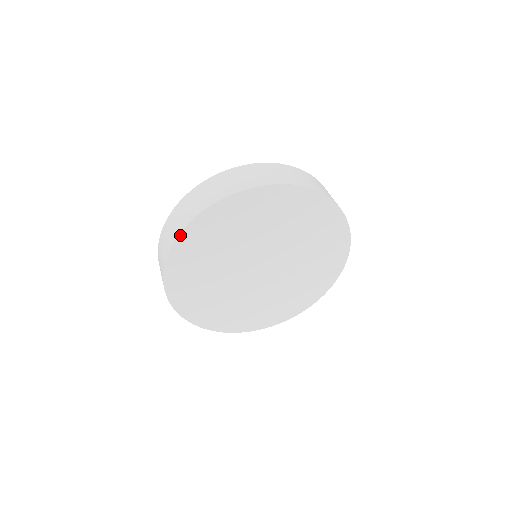
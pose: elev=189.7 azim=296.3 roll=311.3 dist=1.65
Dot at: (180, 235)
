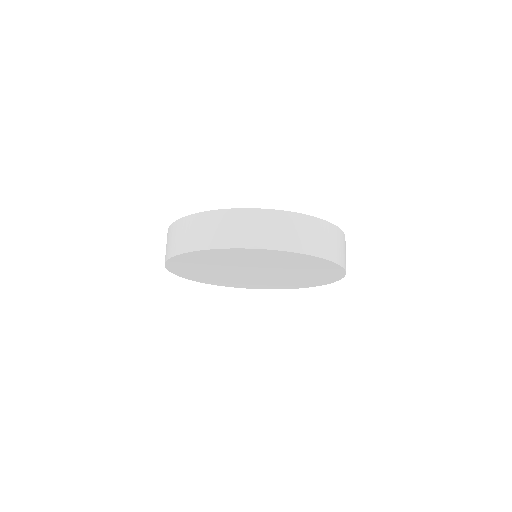
Dot at: (169, 259)
